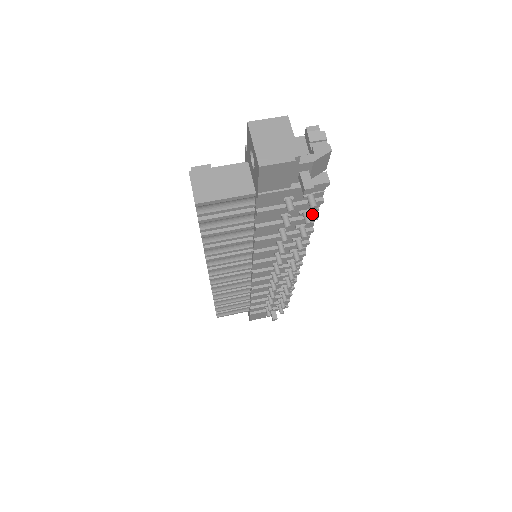
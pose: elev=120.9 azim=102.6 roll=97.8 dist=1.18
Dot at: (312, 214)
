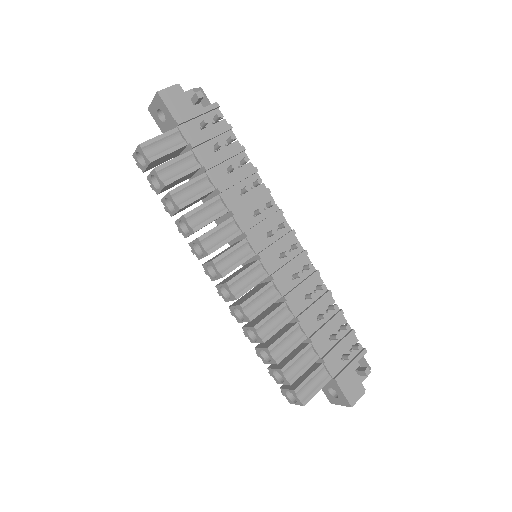
Dot at: (238, 148)
